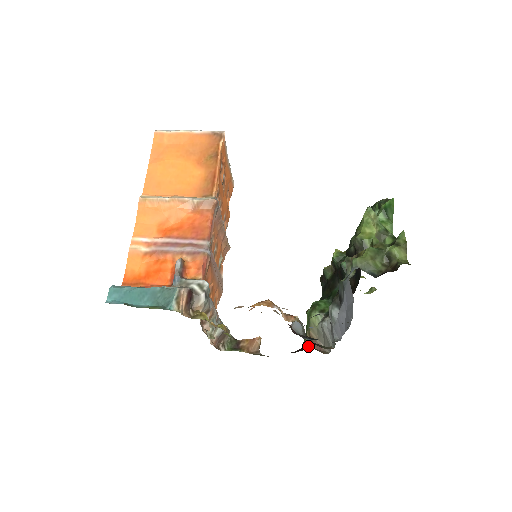
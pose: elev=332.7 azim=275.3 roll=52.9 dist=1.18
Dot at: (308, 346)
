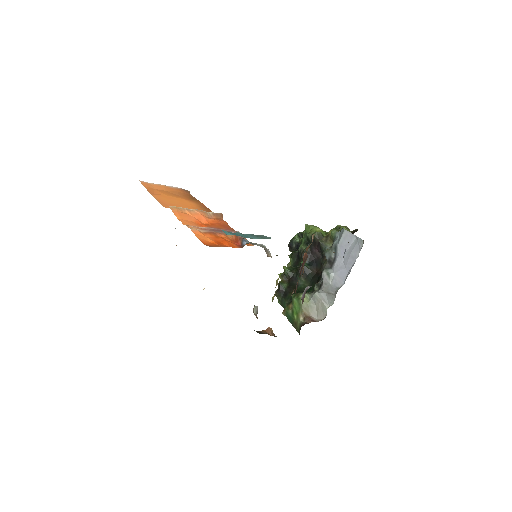
Dot at: (306, 323)
